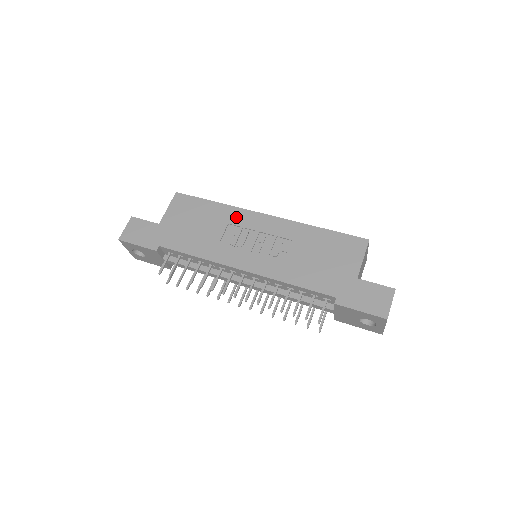
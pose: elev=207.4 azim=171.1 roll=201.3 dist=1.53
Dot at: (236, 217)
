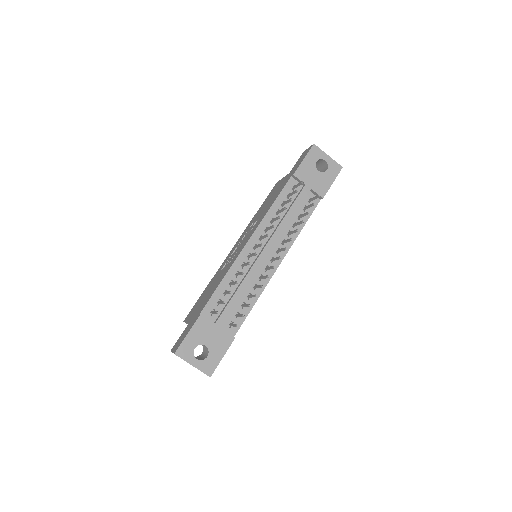
Dot at: (221, 267)
